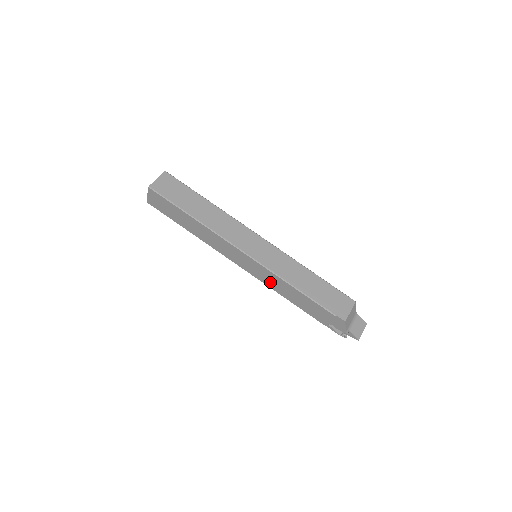
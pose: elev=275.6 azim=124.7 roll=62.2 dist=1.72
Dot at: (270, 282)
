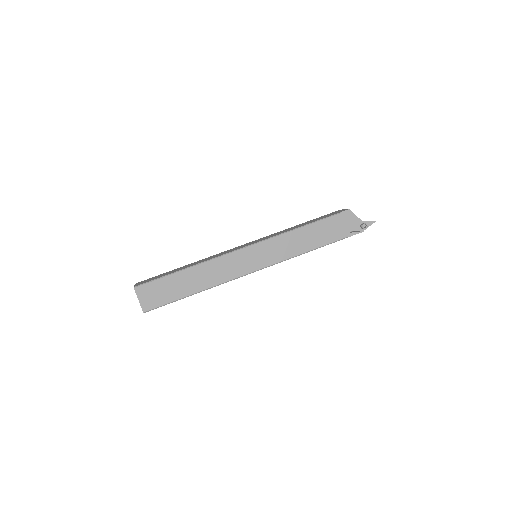
Dot at: (284, 251)
